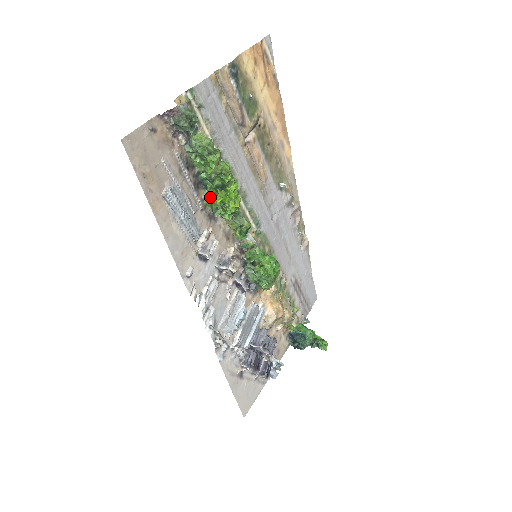
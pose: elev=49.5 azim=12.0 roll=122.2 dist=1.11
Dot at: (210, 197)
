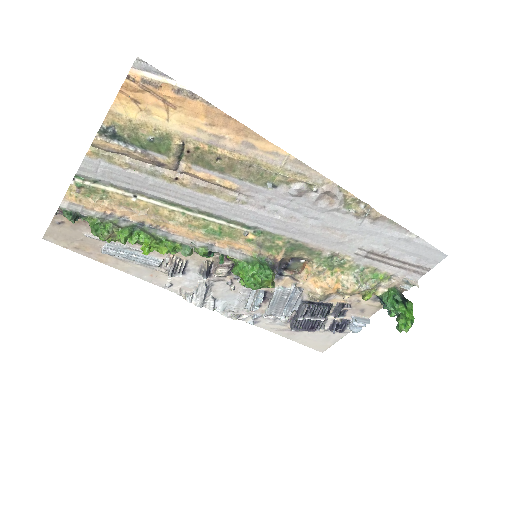
Dot at: occluded
